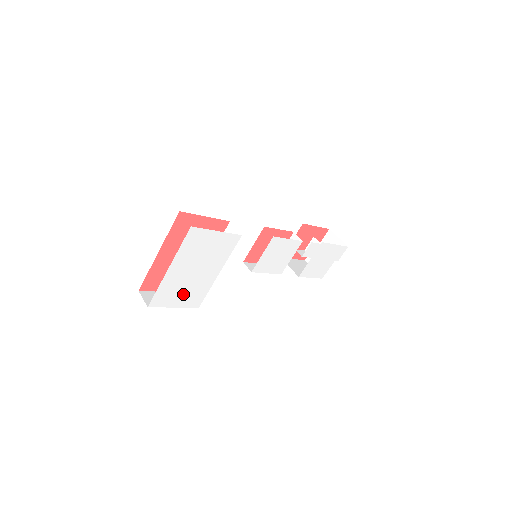
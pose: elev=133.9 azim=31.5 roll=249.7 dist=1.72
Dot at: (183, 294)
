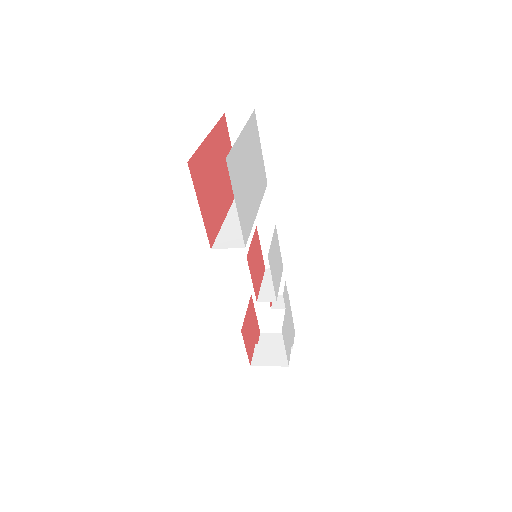
Dot at: (241, 195)
